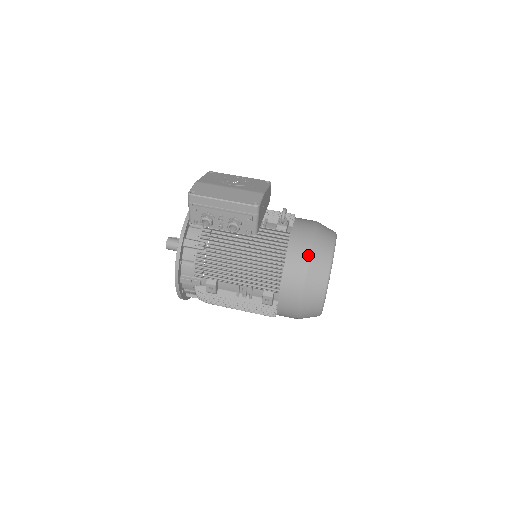
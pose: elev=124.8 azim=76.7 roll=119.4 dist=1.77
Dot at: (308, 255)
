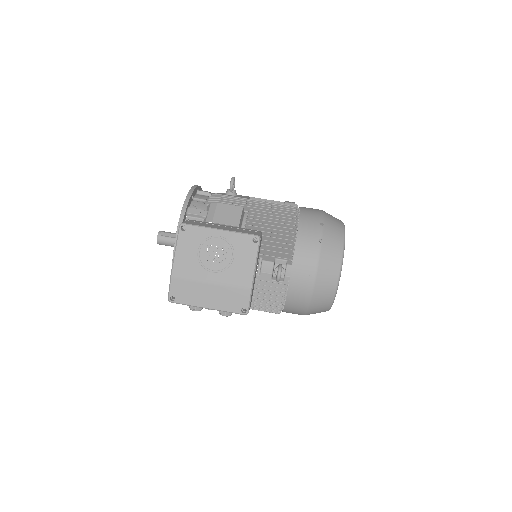
Dot at: (308, 304)
